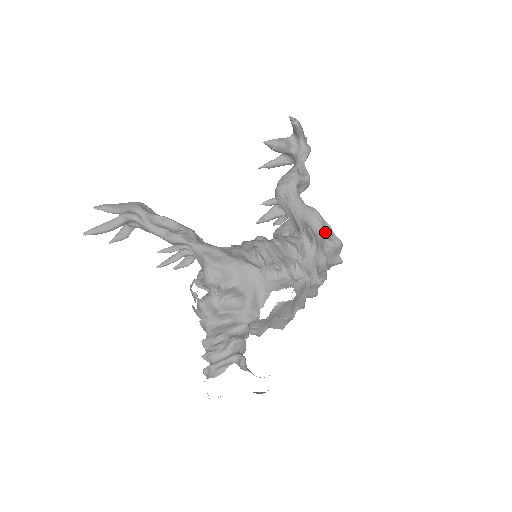
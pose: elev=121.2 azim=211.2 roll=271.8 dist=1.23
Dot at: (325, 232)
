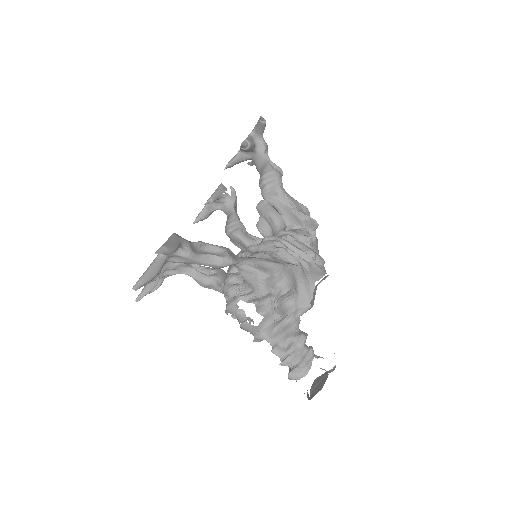
Dot at: occluded
